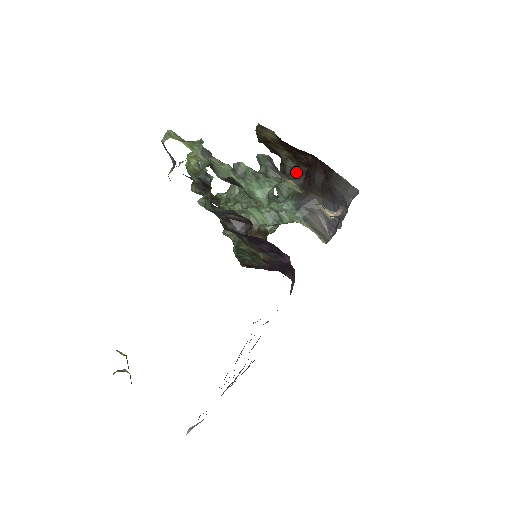
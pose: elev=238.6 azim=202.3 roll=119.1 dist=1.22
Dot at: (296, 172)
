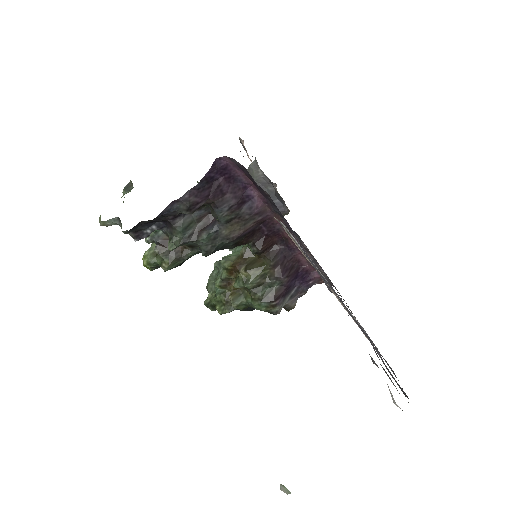
Dot at: occluded
